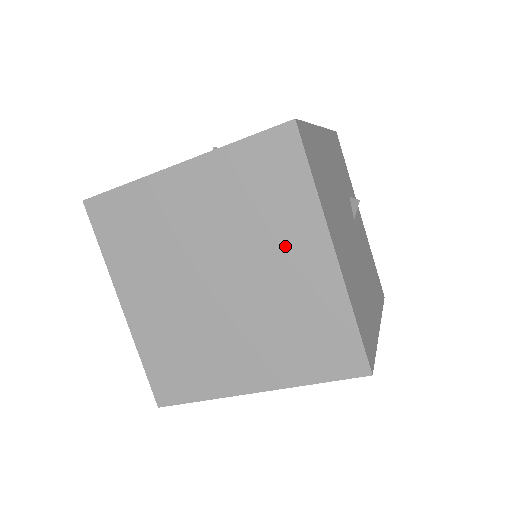
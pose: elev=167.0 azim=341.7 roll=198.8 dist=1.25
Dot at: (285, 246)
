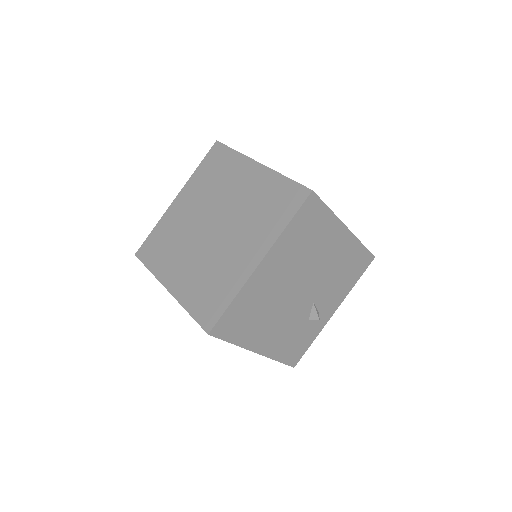
Dot at: (236, 182)
